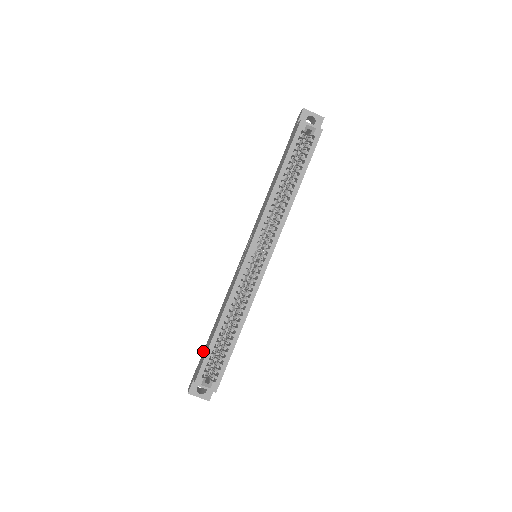
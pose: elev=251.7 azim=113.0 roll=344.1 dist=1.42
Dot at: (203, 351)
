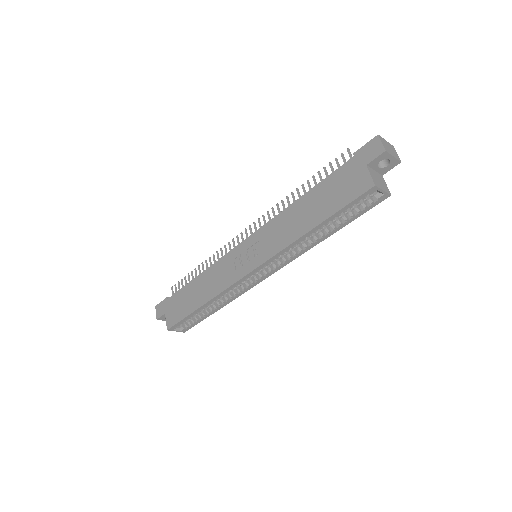
Dot at: (176, 293)
